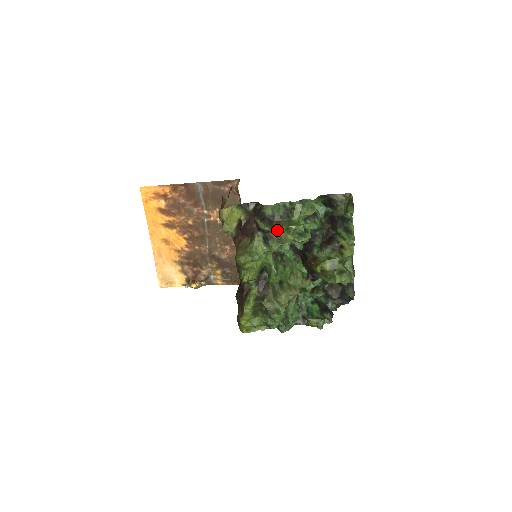
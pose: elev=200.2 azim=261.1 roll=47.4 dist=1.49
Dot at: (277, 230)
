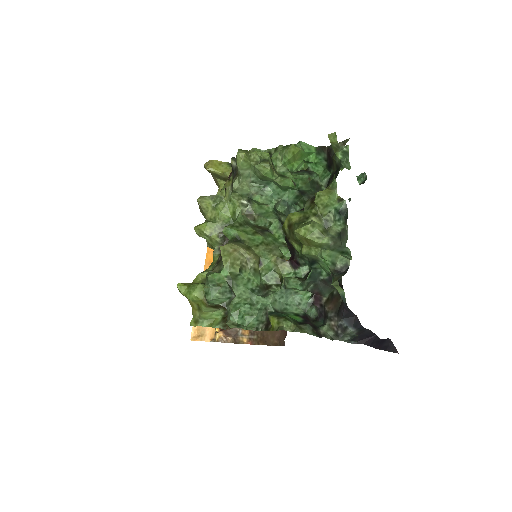
Dot at: occluded
